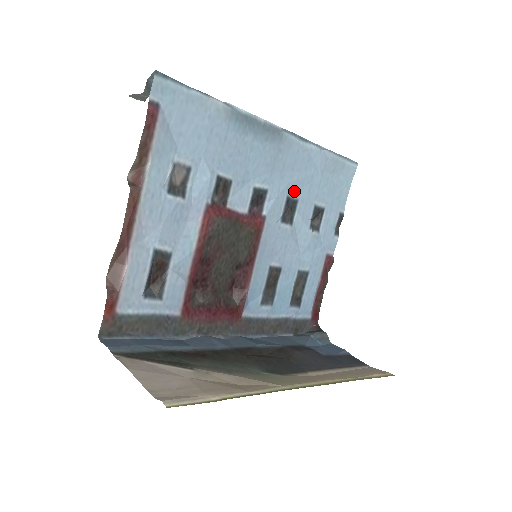
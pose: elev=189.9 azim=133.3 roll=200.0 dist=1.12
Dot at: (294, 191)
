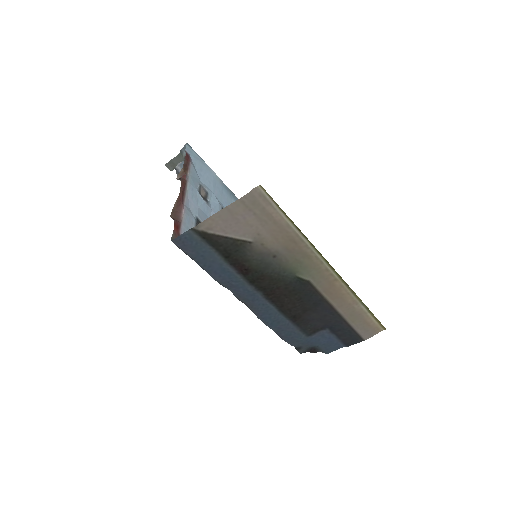
Dot at: occluded
